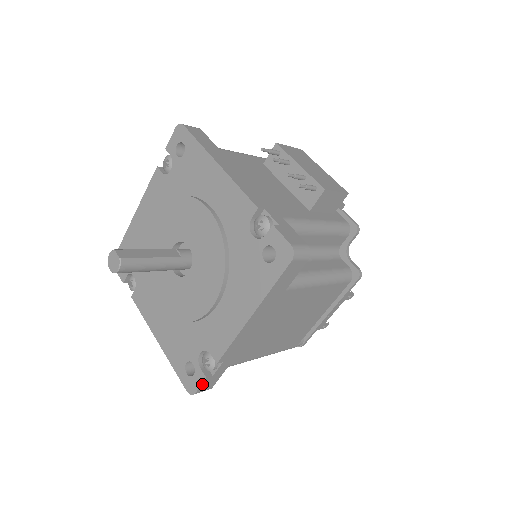
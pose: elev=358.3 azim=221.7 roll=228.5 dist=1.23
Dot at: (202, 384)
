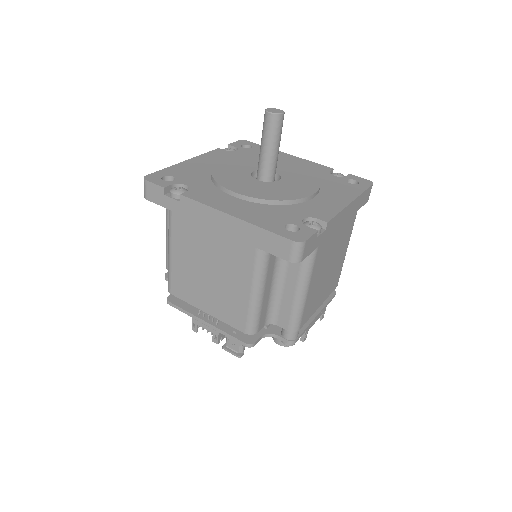
Dot at: (312, 235)
